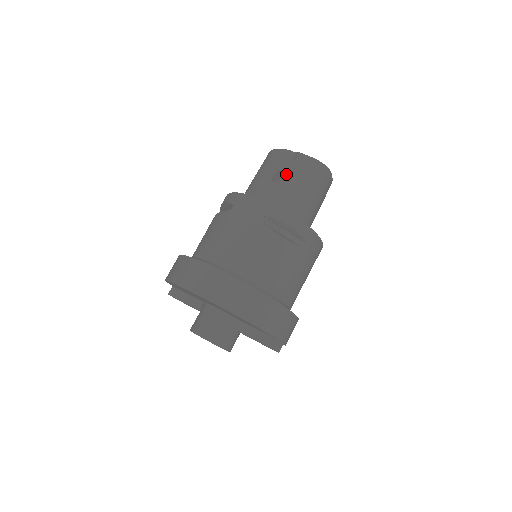
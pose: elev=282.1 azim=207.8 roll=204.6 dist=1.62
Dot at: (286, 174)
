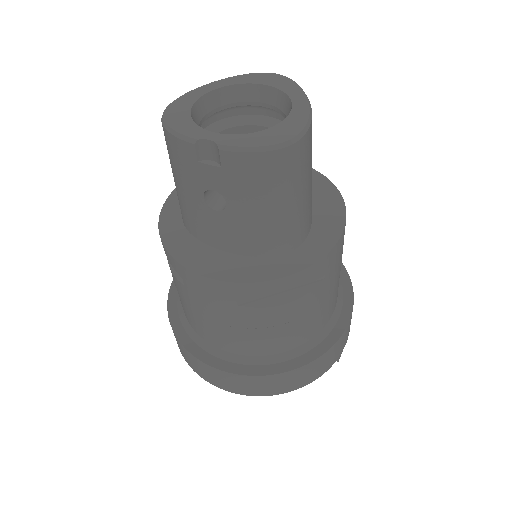
Dot at: (224, 196)
